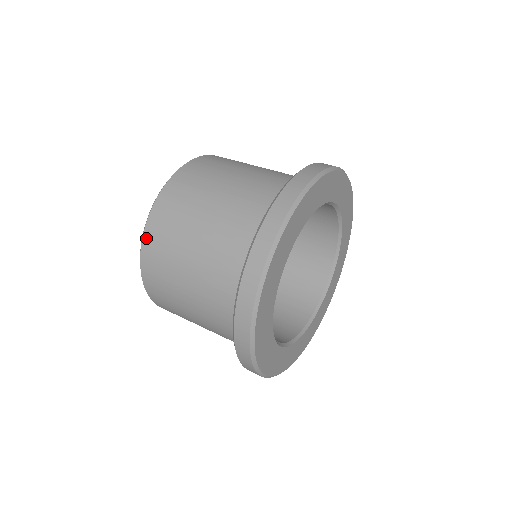
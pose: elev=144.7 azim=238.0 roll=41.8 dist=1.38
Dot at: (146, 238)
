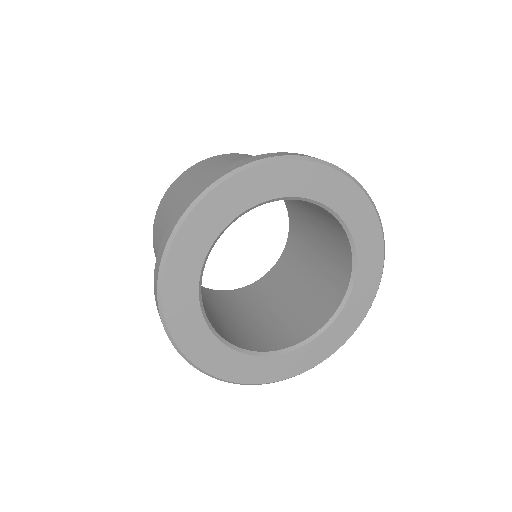
Dot at: (153, 238)
